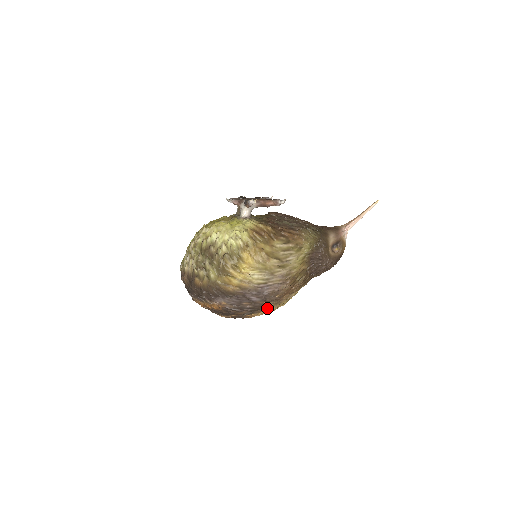
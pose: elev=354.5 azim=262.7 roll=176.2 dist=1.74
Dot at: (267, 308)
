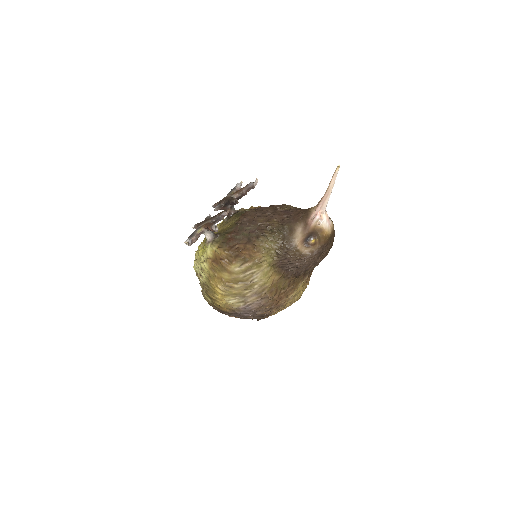
Dot at: (274, 311)
